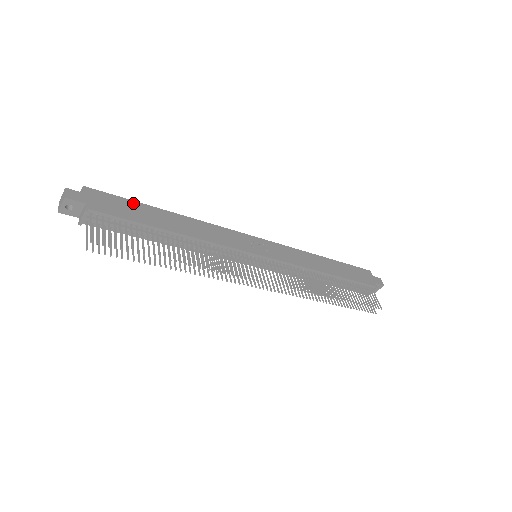
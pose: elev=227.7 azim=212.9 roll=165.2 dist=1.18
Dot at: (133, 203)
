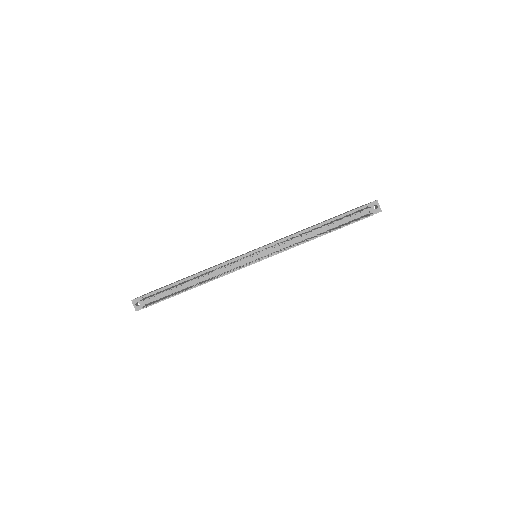
Dot at: occluded
